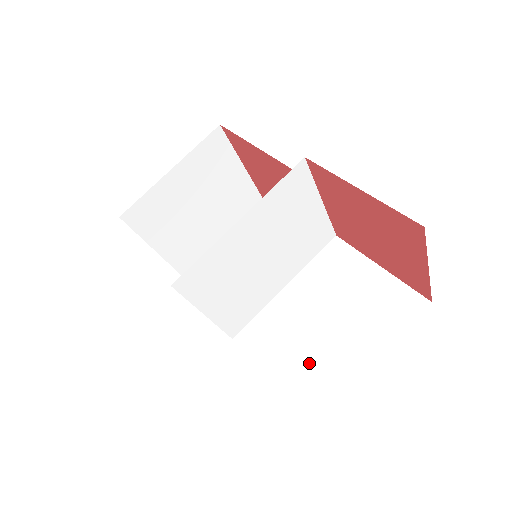
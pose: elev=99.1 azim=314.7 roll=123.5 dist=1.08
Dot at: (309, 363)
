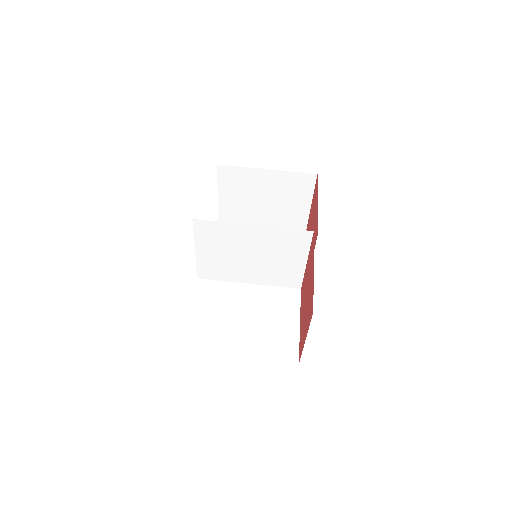
Dot at: (215, 326)
